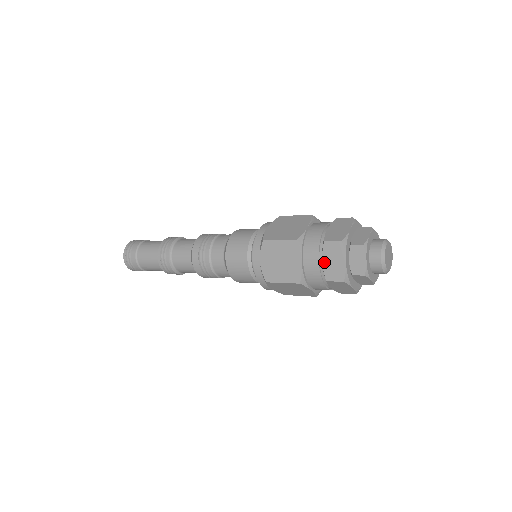
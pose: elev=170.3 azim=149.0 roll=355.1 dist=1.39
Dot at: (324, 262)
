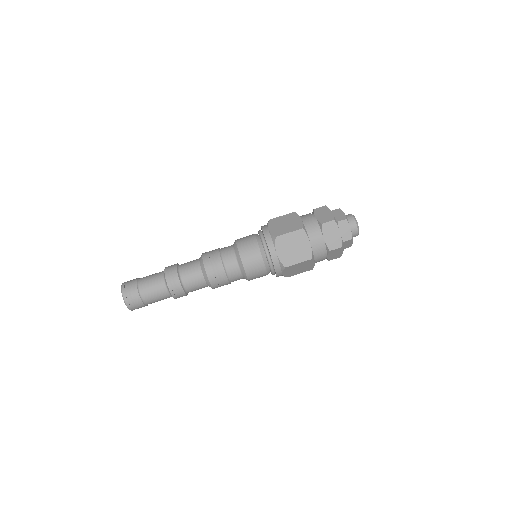
Dot at: (328, 257)
